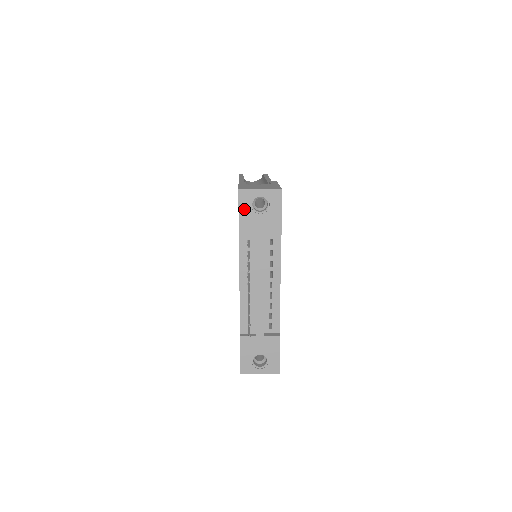
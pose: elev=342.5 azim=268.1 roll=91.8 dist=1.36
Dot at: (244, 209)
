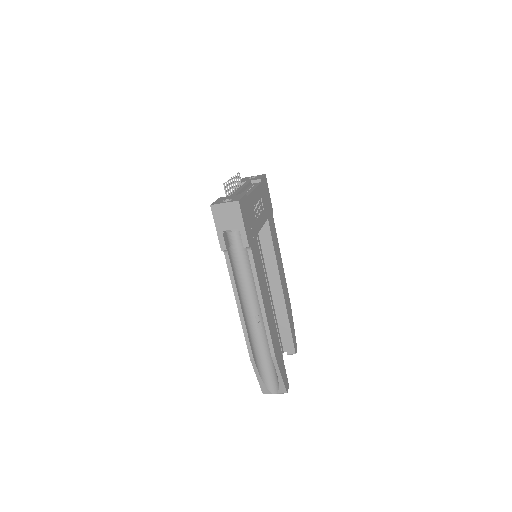
Dot at: occluded
